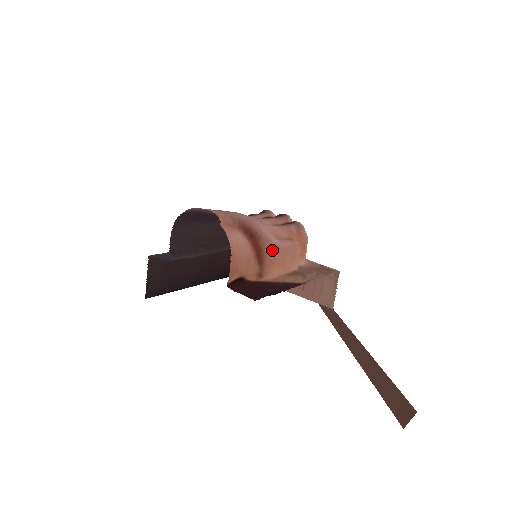
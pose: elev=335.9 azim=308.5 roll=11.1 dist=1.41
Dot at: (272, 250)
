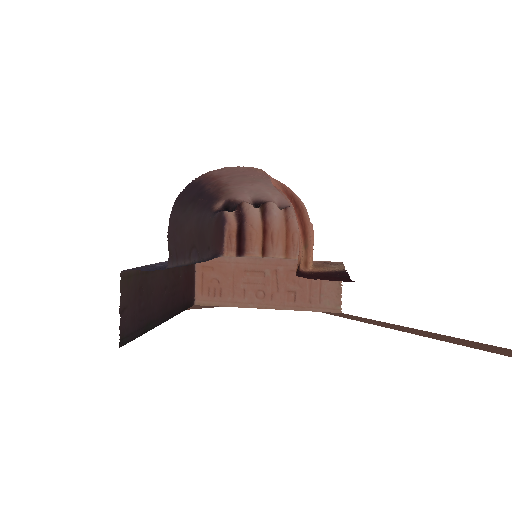
Dot at: (310, 228)
